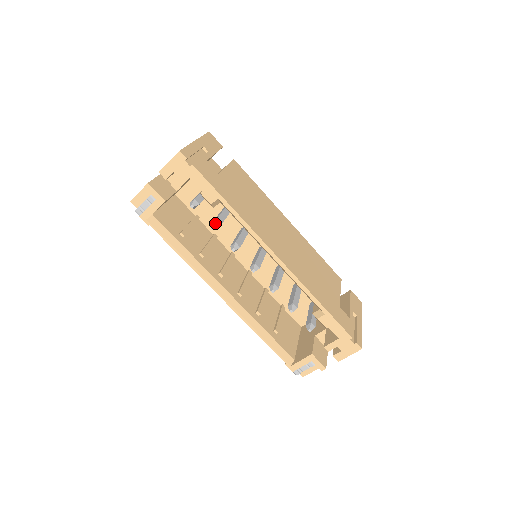
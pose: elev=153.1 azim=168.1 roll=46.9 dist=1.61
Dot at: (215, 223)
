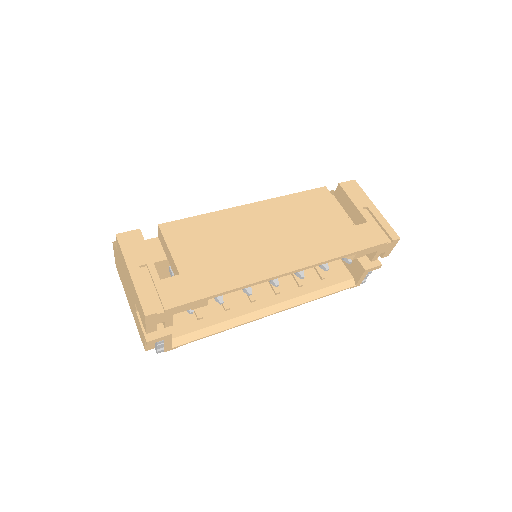
Dot at: (218, 298)
